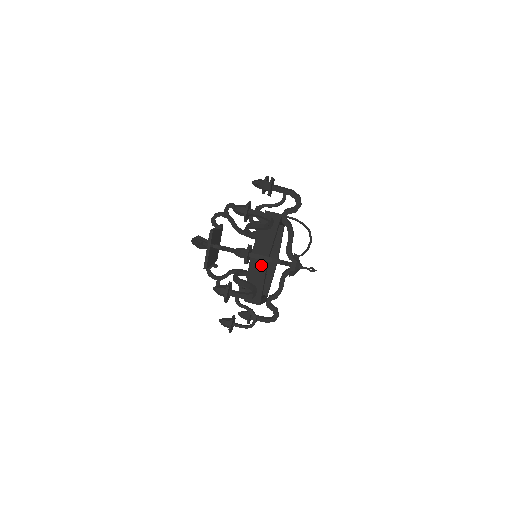
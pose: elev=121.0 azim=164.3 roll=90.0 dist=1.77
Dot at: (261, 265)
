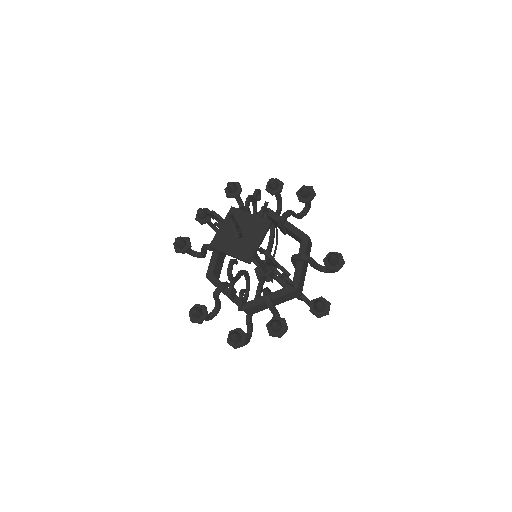
Dot at: occluded
